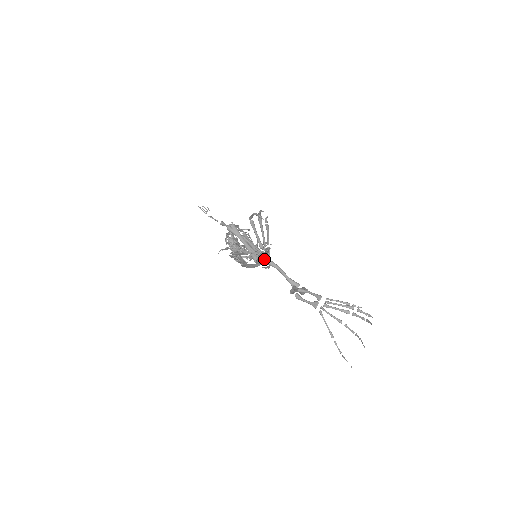
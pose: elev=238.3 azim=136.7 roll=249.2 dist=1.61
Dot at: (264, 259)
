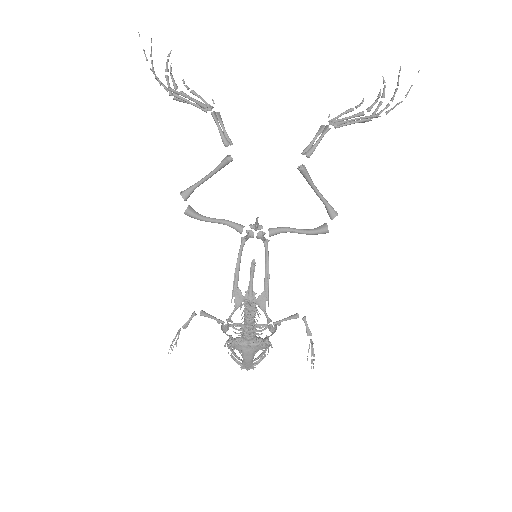
Dot at: (230, 142)
